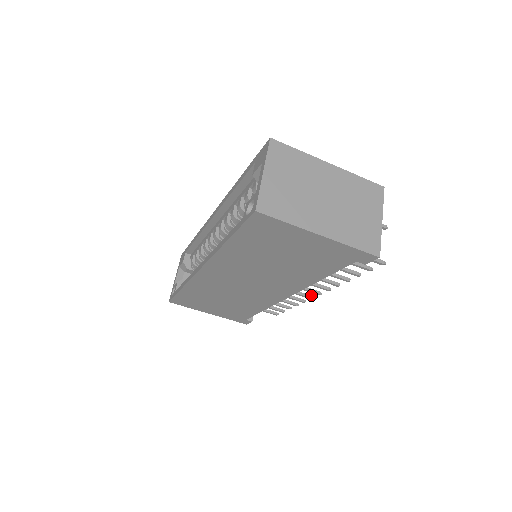
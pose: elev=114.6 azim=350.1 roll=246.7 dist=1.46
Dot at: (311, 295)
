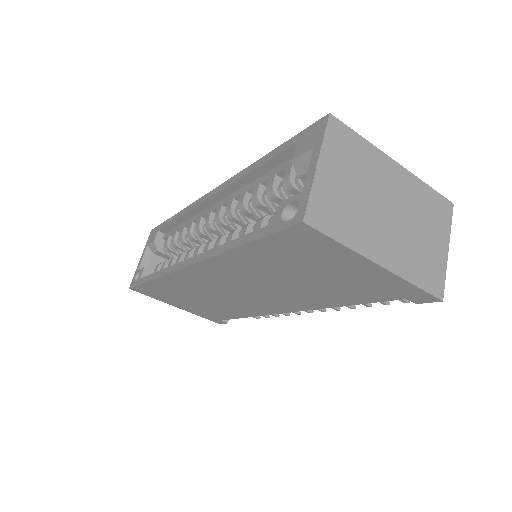
Dot at: occluded
